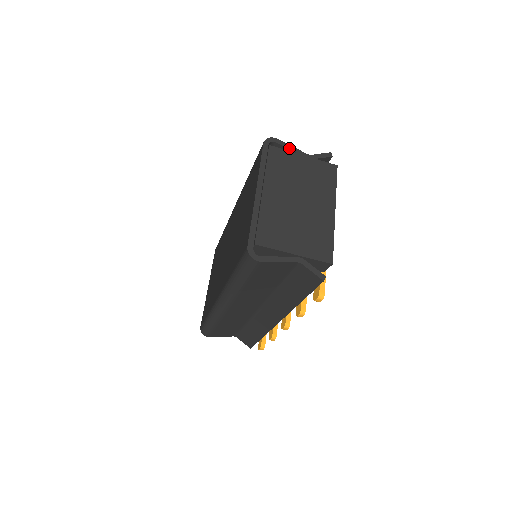
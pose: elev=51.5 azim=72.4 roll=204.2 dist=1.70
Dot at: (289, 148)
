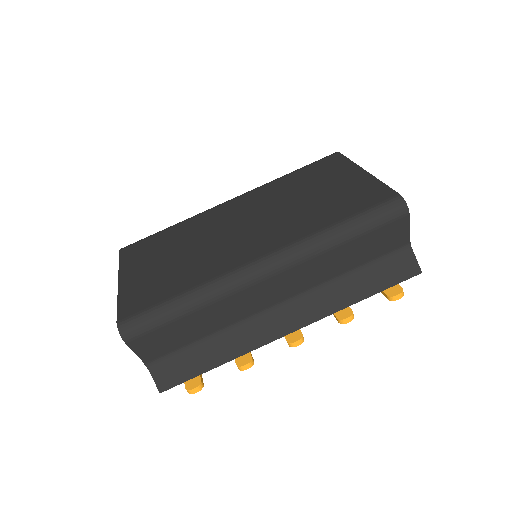
Dot at: occluded
